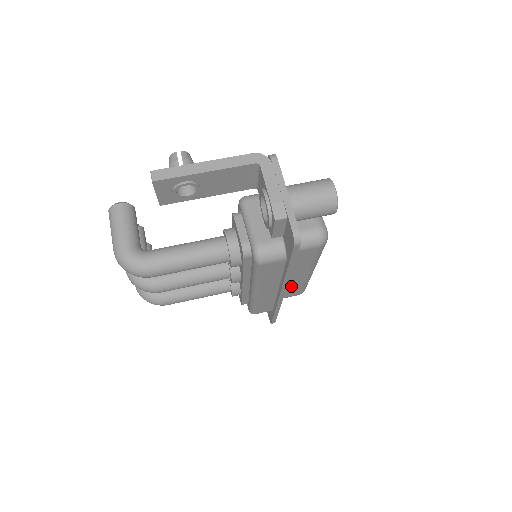
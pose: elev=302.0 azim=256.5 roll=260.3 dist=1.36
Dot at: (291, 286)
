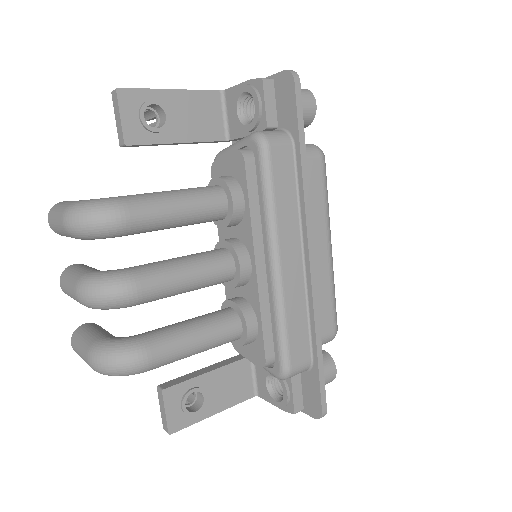
Dot at: (317, 290)
